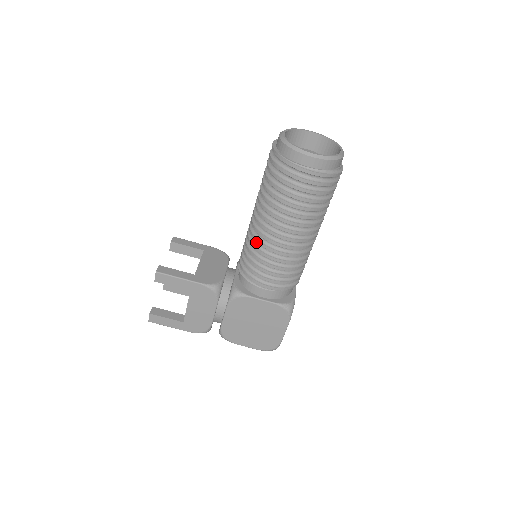
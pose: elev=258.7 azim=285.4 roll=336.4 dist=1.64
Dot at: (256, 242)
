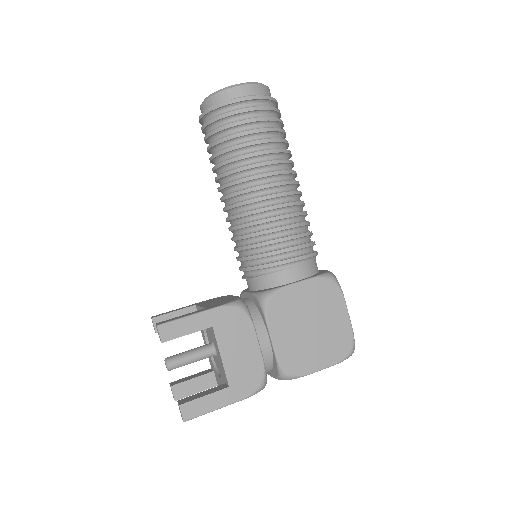
Dot at: (247, 220)
